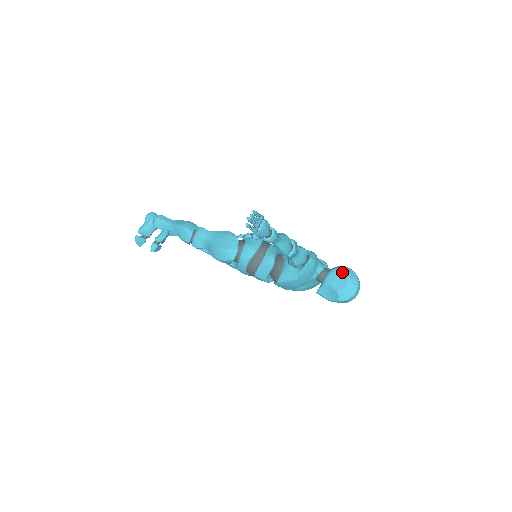
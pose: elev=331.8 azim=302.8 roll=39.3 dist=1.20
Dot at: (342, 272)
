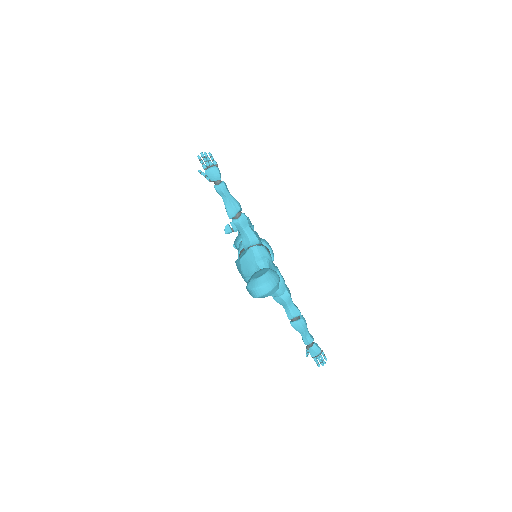
Dot at: (267, 269)
